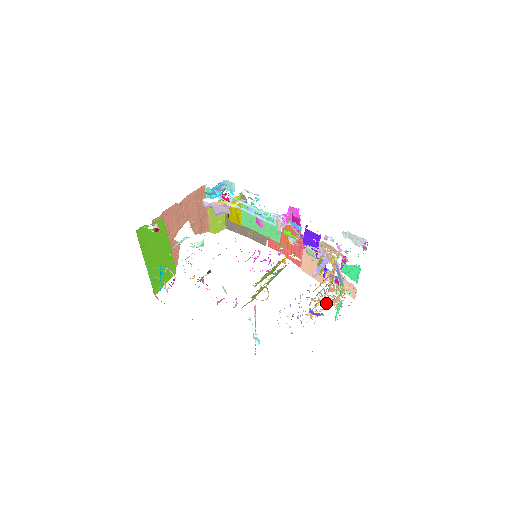
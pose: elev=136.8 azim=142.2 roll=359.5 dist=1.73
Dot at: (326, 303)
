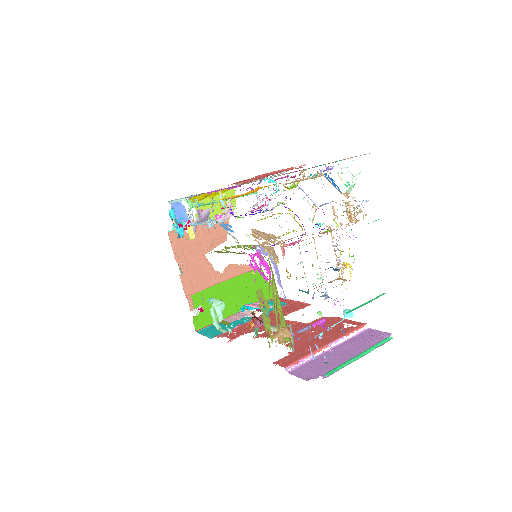
Dot at: occluded
